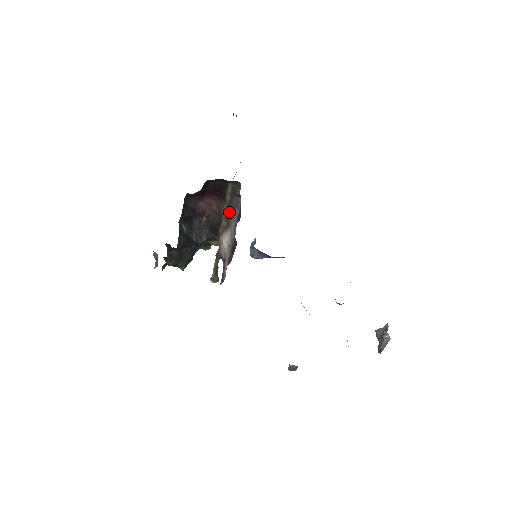
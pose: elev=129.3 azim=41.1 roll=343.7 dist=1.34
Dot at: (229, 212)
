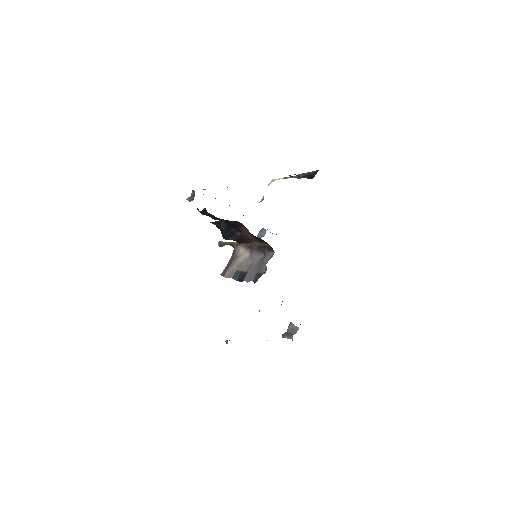
Dot at: (256, 248)
